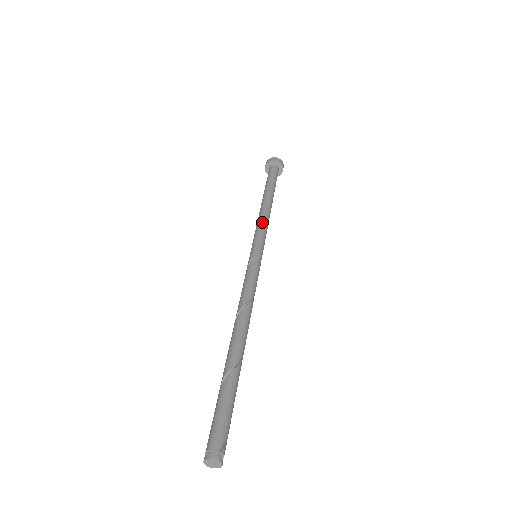
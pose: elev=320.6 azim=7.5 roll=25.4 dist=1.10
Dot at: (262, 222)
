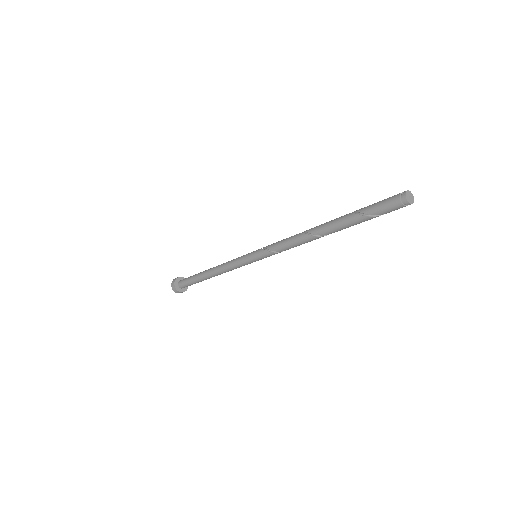
Dot at: occluded
